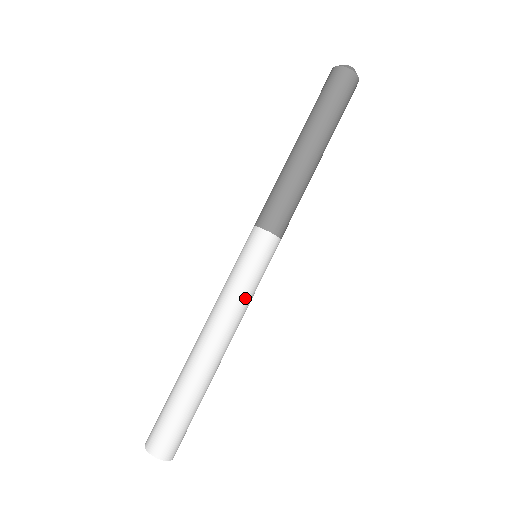
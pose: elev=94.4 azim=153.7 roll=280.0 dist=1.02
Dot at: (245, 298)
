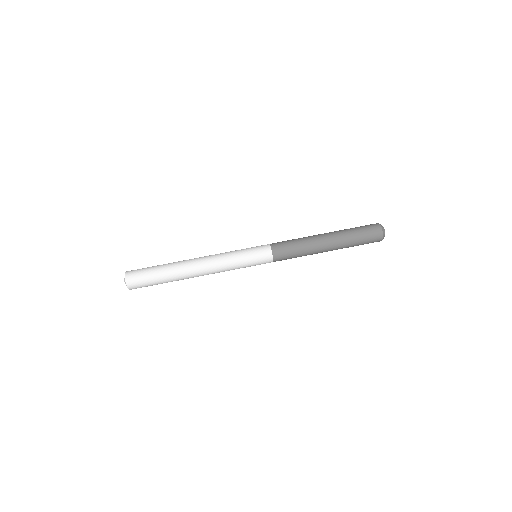
Dot at: (232, 267)
